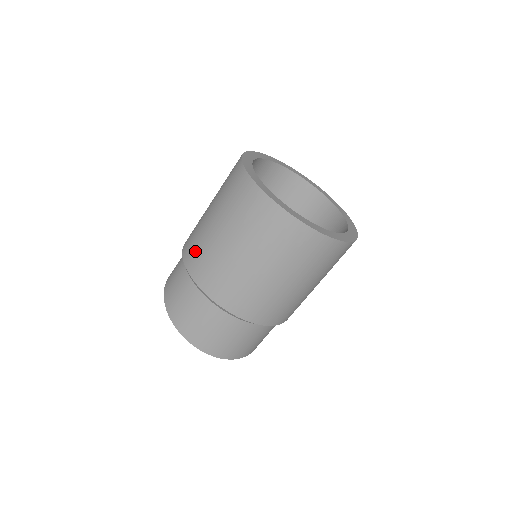
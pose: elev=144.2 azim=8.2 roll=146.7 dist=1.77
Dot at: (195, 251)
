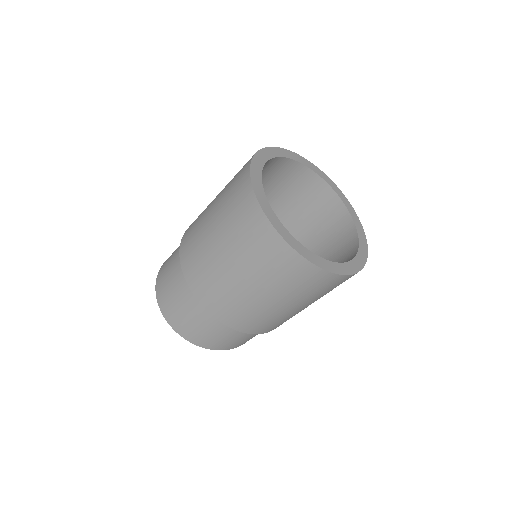
Dot at: occluded
